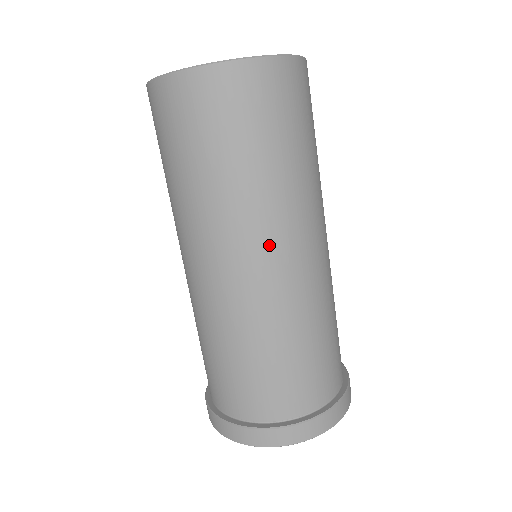
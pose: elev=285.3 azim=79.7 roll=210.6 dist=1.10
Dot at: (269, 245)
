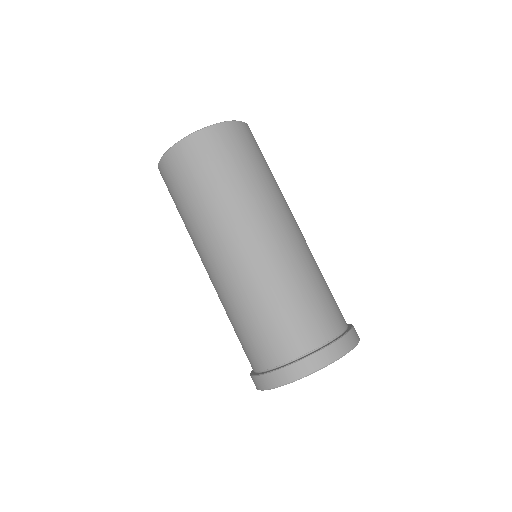
Dot at: (286, 216)
